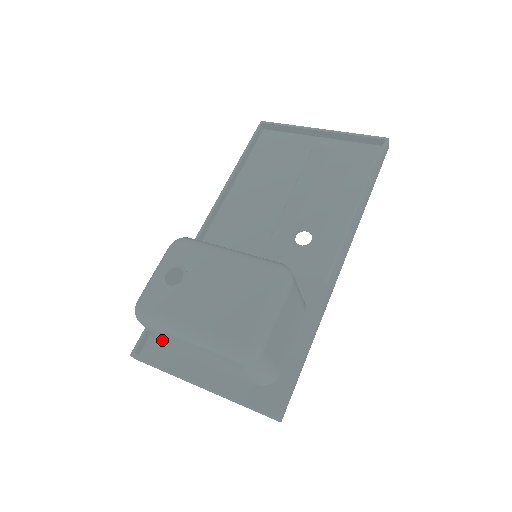
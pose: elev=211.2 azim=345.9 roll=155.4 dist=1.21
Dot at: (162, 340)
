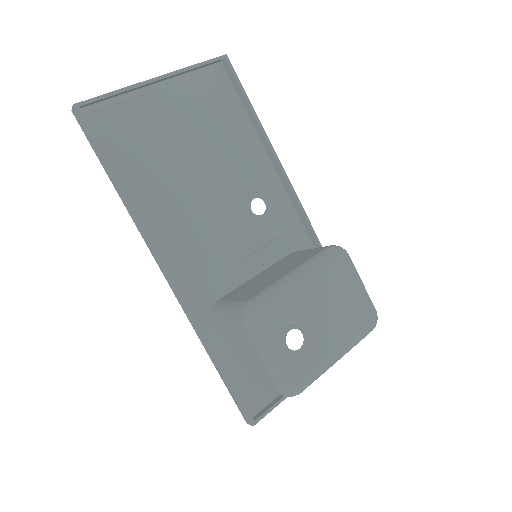
Dot at: occluded
